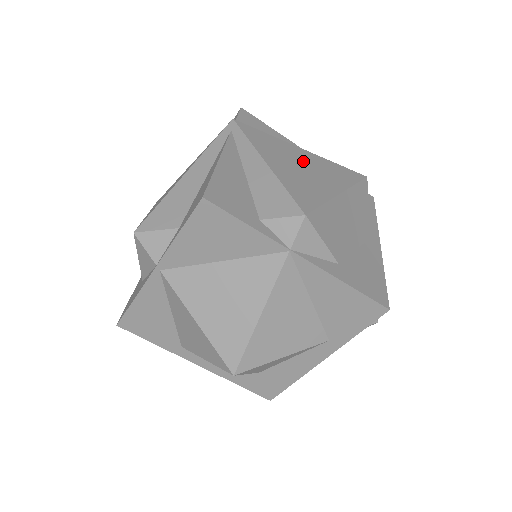
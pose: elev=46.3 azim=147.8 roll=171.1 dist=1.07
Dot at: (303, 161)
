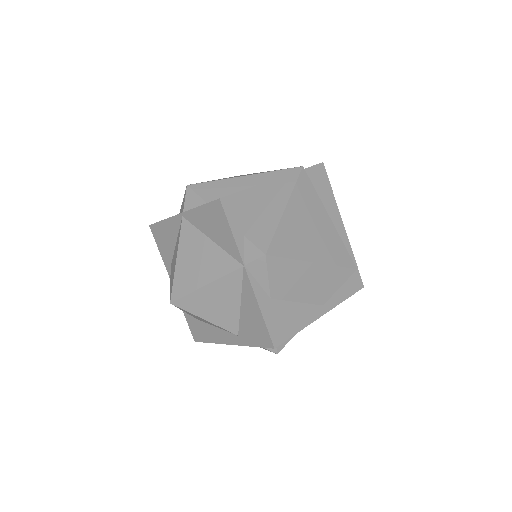
Dot at: (317, 225)
